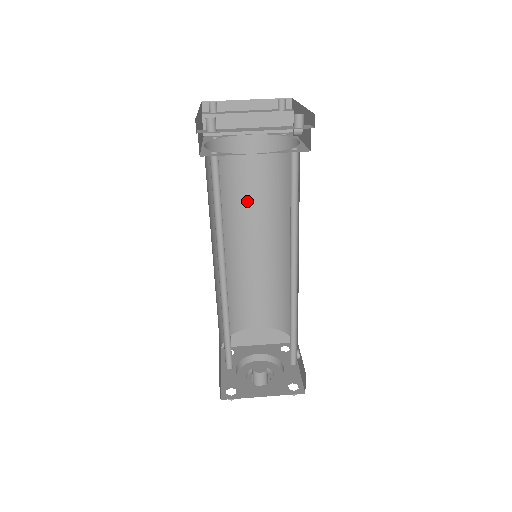
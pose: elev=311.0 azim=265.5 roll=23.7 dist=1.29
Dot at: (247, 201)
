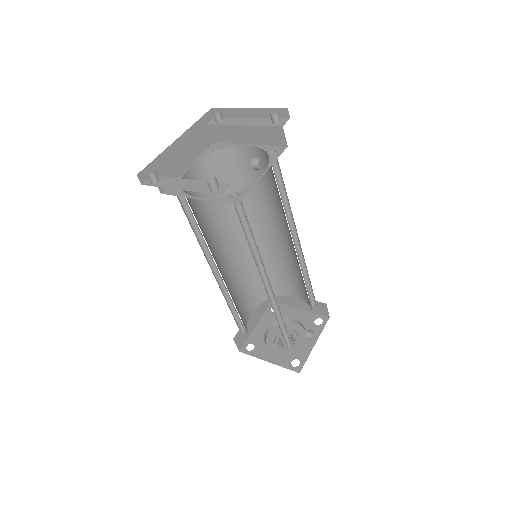
Dot at: (261, 200)
